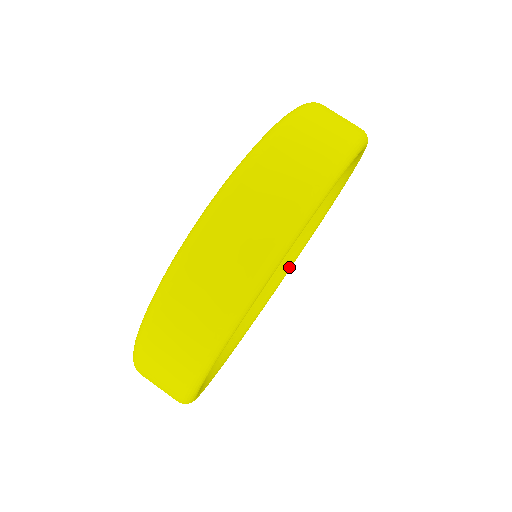
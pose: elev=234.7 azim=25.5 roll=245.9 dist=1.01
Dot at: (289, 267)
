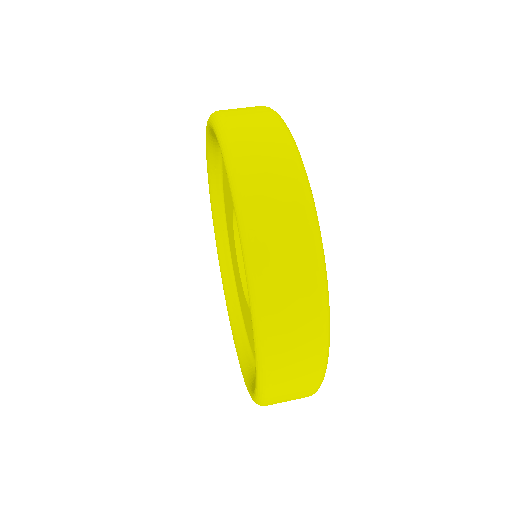
Dot at: occluded
